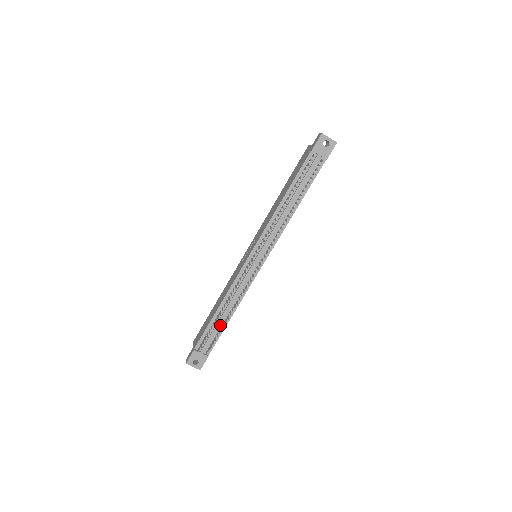
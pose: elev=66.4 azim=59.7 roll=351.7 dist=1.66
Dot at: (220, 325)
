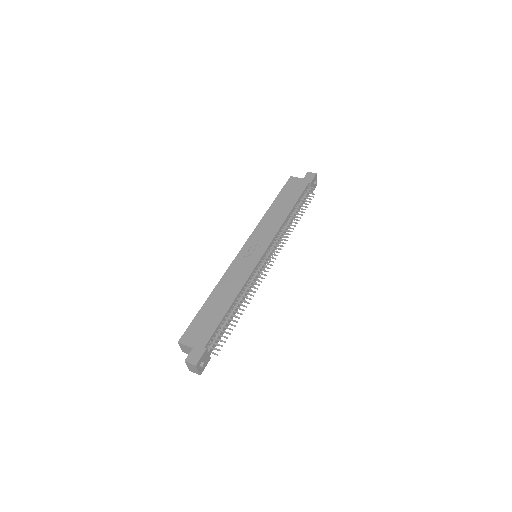
Dot at: (227, 321)
